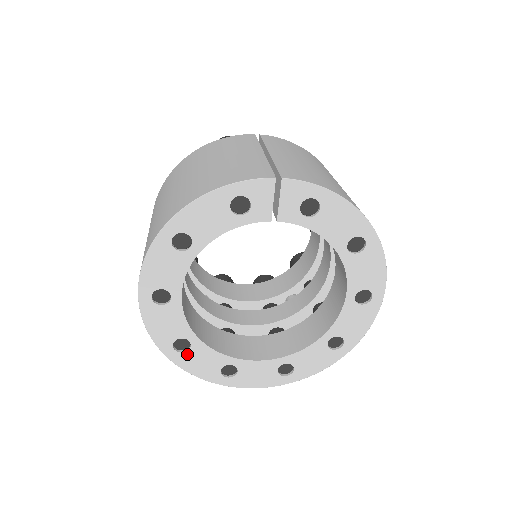
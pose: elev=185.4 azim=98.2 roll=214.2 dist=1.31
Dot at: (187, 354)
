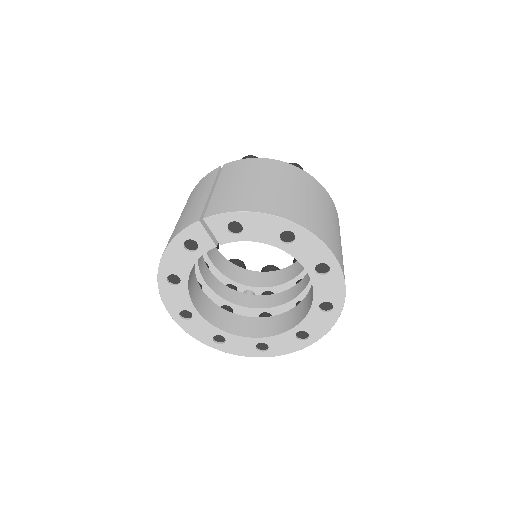
Dot at: (227, 344)
